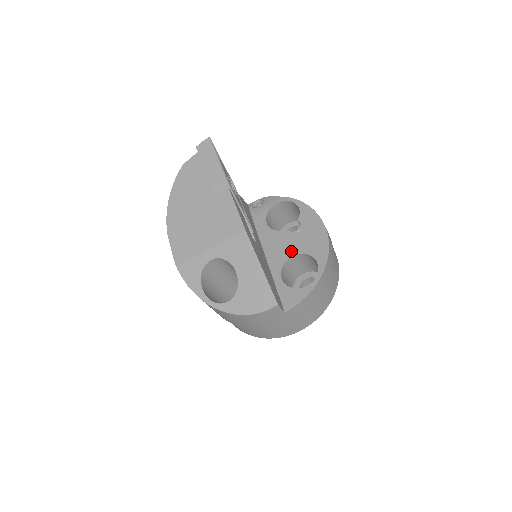
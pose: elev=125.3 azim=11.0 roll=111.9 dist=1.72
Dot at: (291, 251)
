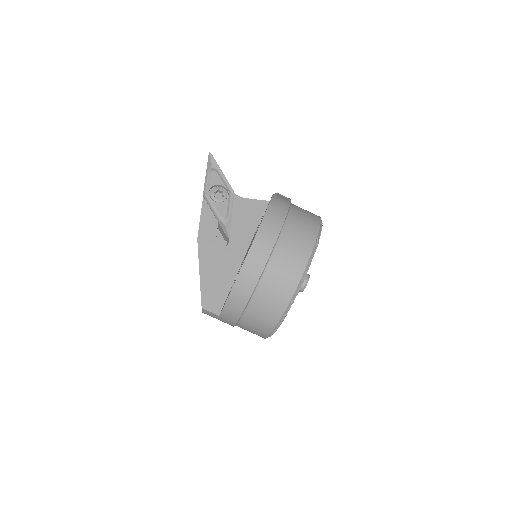
Dot at: (245, 256)
